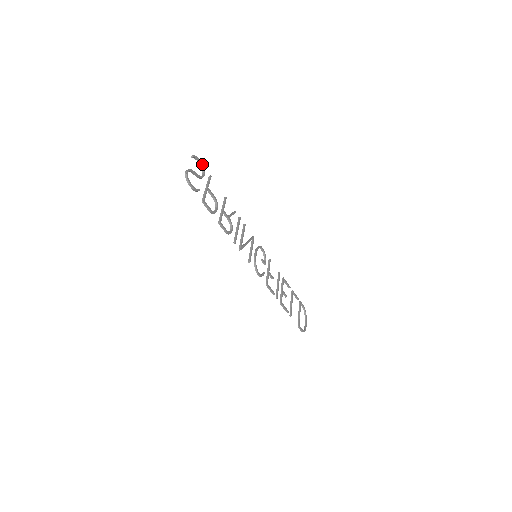
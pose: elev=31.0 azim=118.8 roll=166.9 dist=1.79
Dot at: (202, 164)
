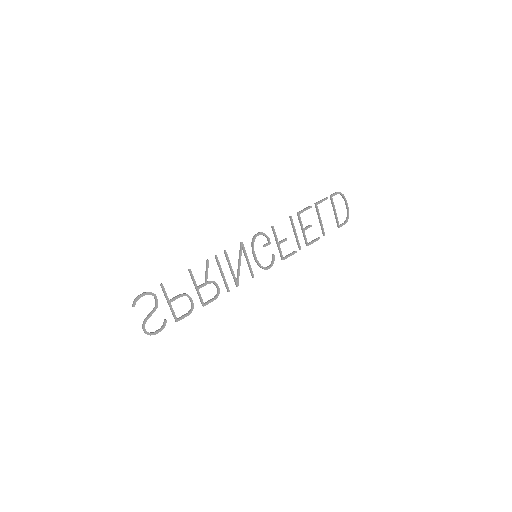
Dot at: (146, 293)
